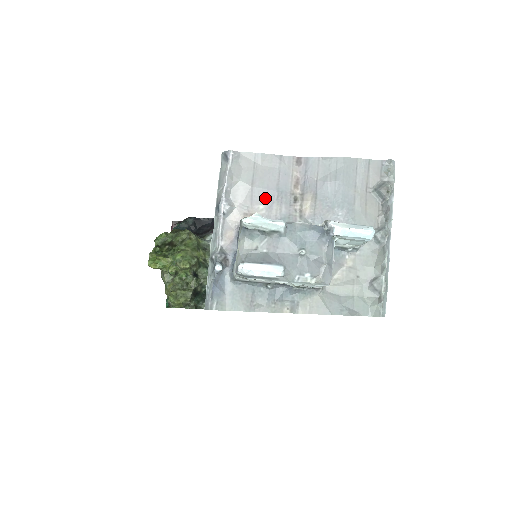
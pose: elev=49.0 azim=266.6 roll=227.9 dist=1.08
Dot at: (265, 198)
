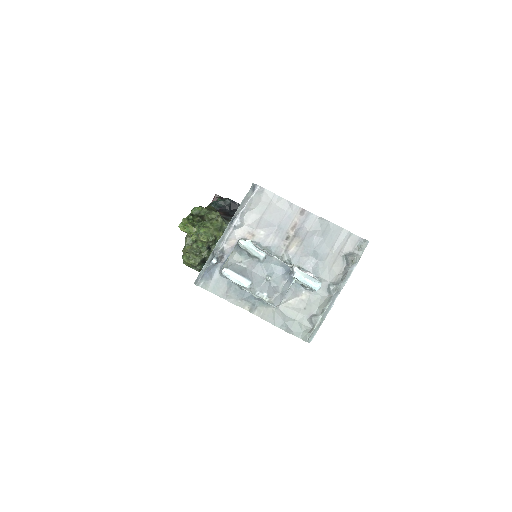
Dot at: (267, 228)
